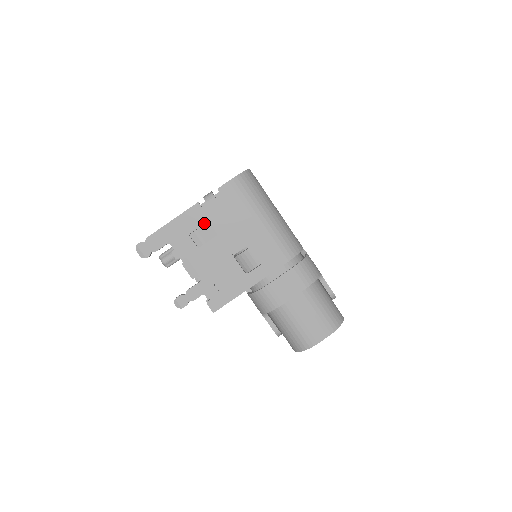
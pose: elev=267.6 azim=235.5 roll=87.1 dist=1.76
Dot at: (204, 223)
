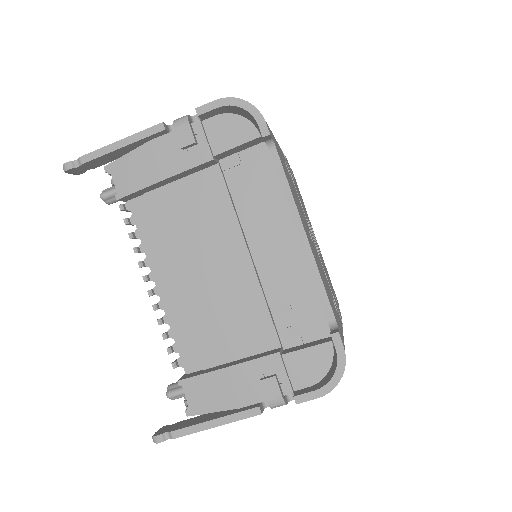
Dot at: occluded
